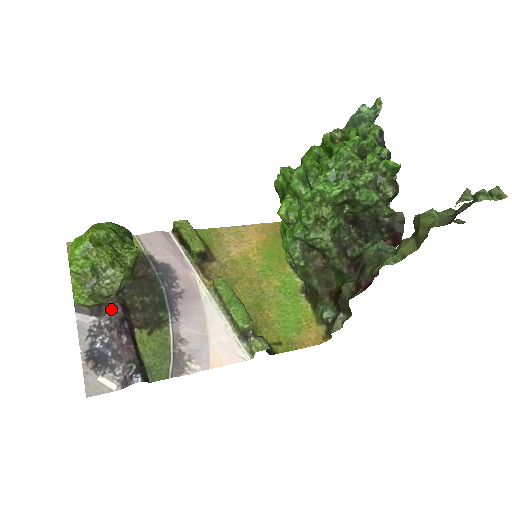
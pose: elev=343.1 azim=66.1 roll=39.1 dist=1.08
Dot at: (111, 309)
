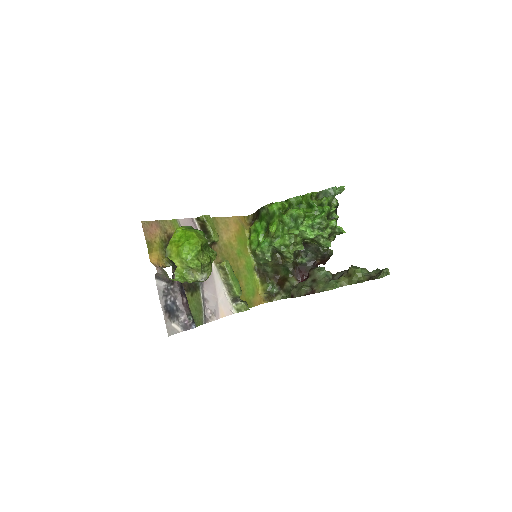
Dot at: occluded
